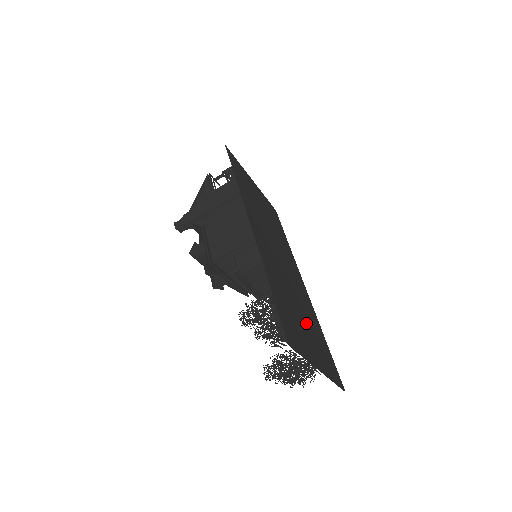
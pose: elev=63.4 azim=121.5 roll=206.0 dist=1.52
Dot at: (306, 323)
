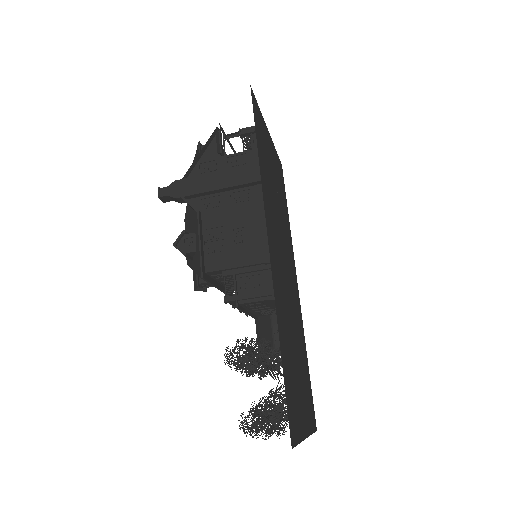
Dot at: (299, 362)
